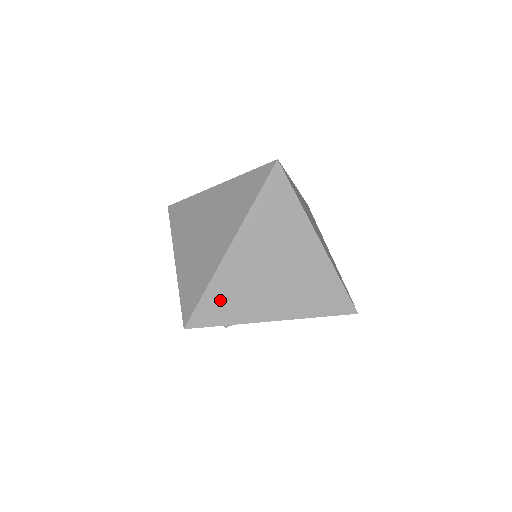
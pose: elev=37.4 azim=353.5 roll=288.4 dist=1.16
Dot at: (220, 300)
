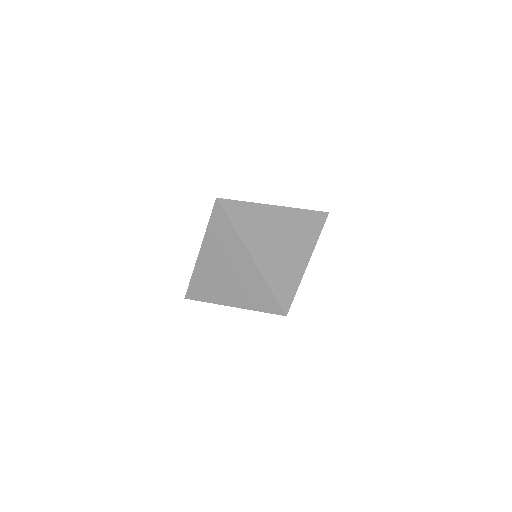
Dot at: (199, 285)
